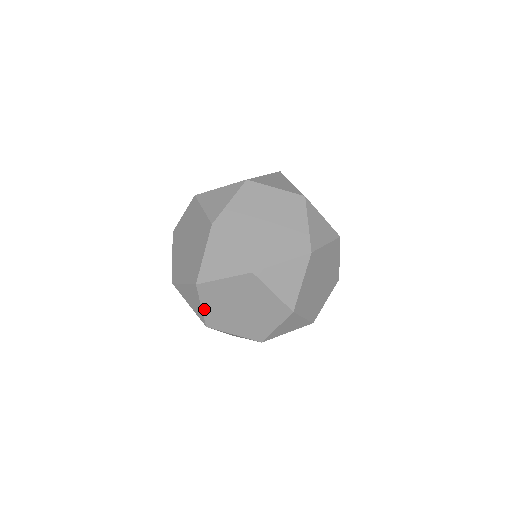
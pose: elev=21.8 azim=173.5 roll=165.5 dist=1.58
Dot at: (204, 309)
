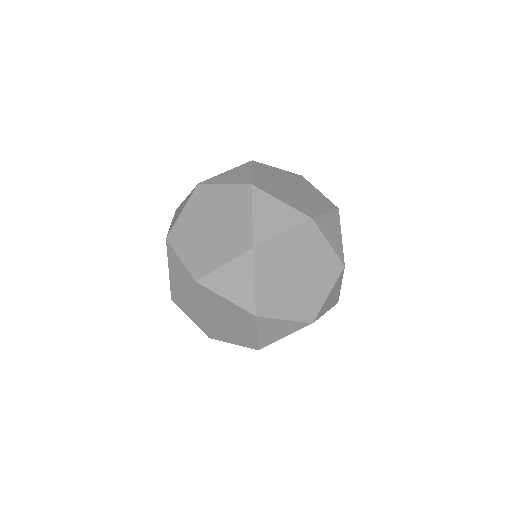
Dot at: (183, 293)
